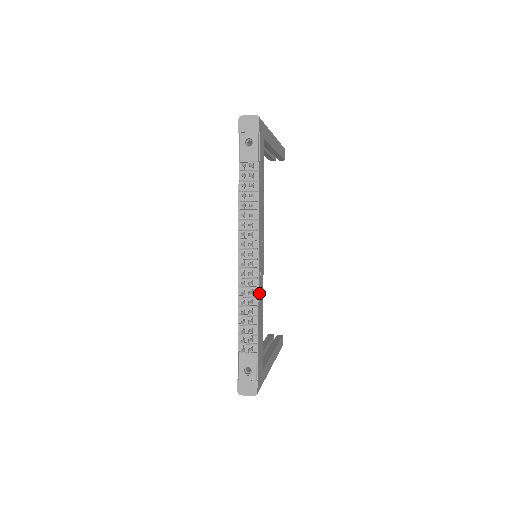
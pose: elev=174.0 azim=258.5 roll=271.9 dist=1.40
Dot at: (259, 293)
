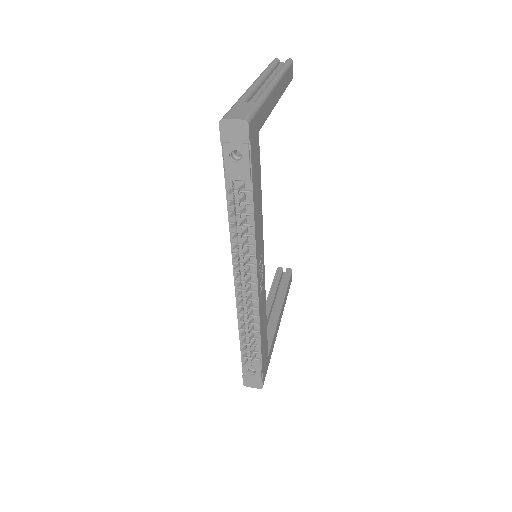
Dot at: (260, 310)
